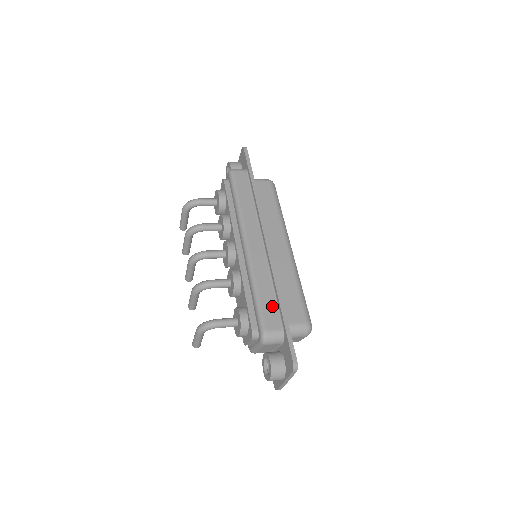
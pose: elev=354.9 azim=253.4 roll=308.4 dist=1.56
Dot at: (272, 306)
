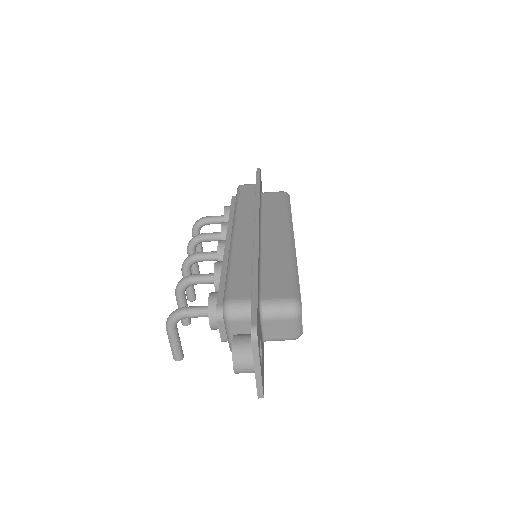
Dot at: (245, 279)
